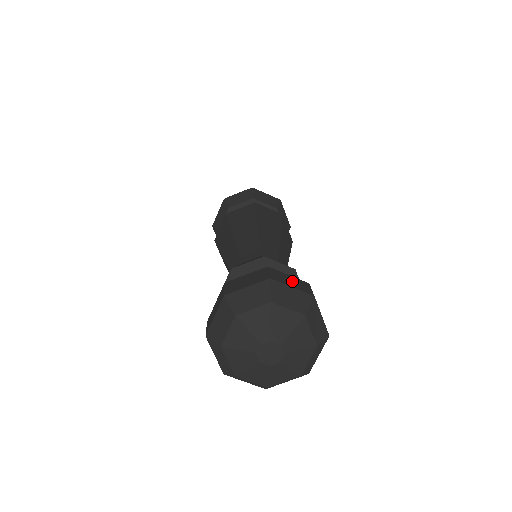
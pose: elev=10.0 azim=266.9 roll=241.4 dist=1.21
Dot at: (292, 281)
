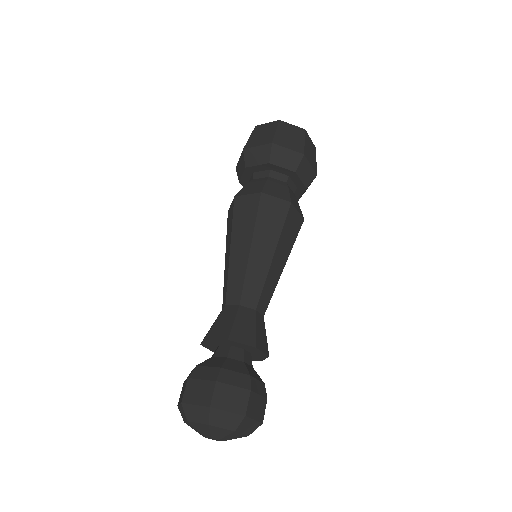
Dot at: (232, 398)
